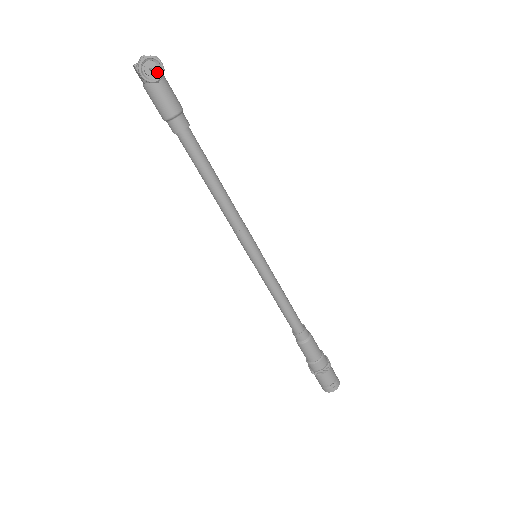
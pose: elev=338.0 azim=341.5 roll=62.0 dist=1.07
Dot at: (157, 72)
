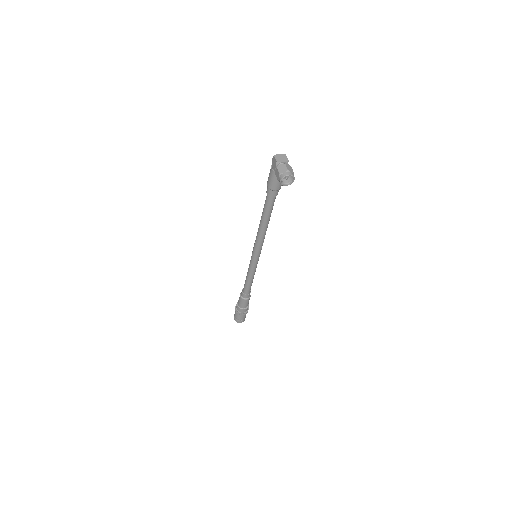
Dot at: (287, 176)
